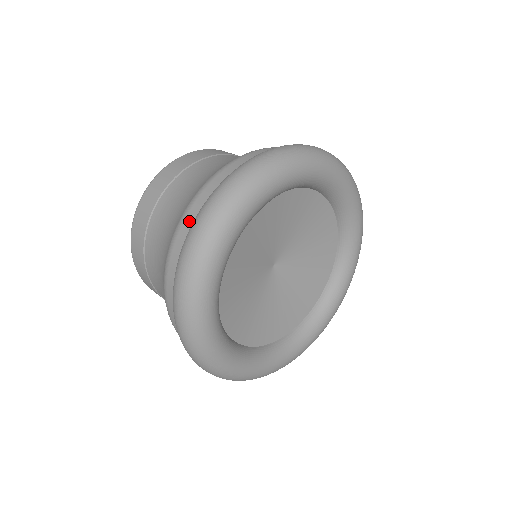
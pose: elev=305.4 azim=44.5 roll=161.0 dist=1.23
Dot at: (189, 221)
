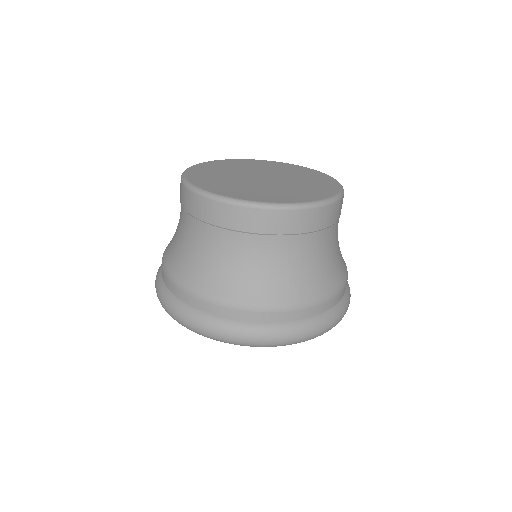
Dot at: (191, 302)
